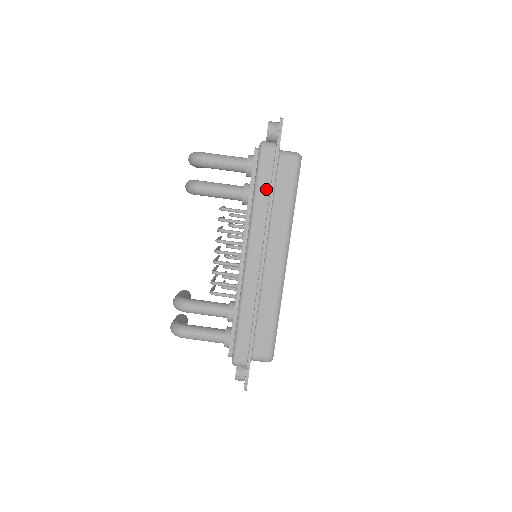
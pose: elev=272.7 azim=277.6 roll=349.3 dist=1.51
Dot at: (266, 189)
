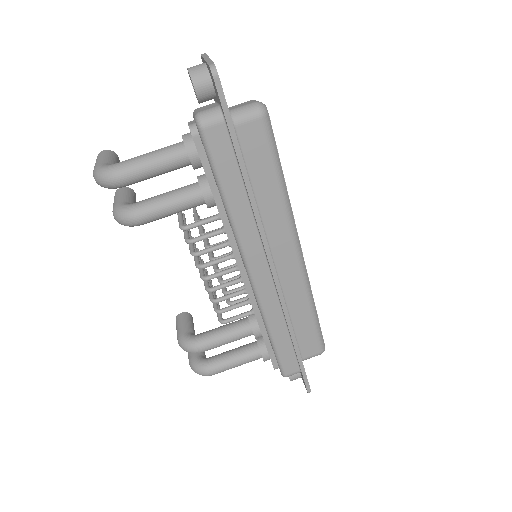
Dot at: (237, 184)
